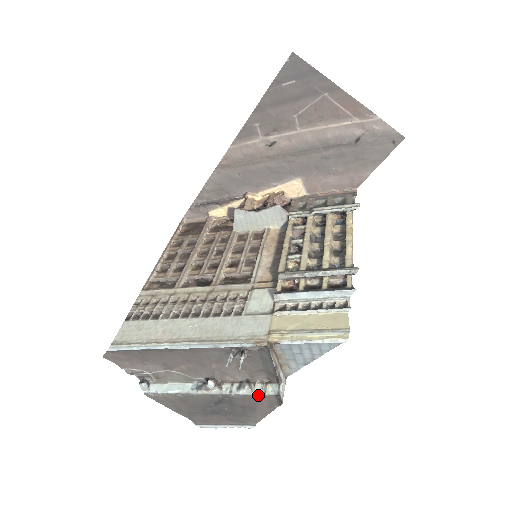
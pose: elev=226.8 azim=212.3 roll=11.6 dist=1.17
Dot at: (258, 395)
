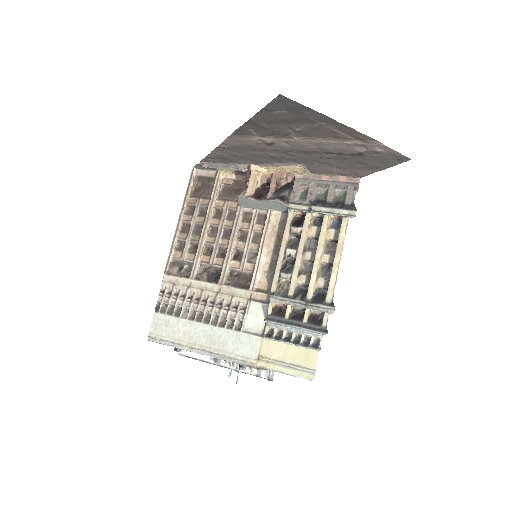
Dot at: occluded
